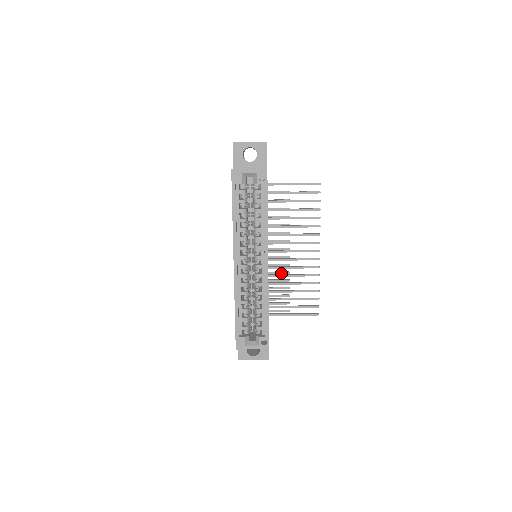
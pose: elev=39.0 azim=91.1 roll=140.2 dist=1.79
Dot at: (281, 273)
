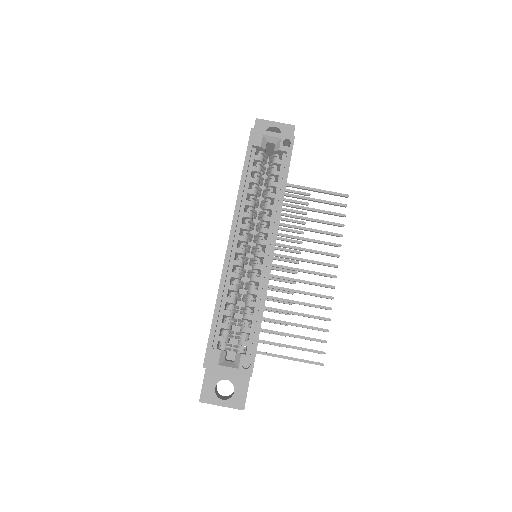
Dot at: (280, 301)
